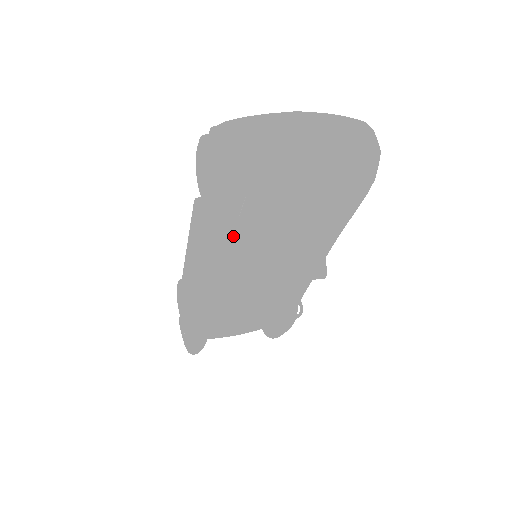
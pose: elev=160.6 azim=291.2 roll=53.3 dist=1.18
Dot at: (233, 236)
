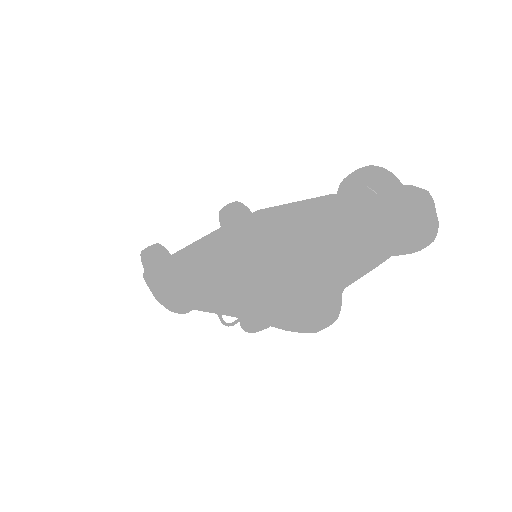
Dot at: occluded
